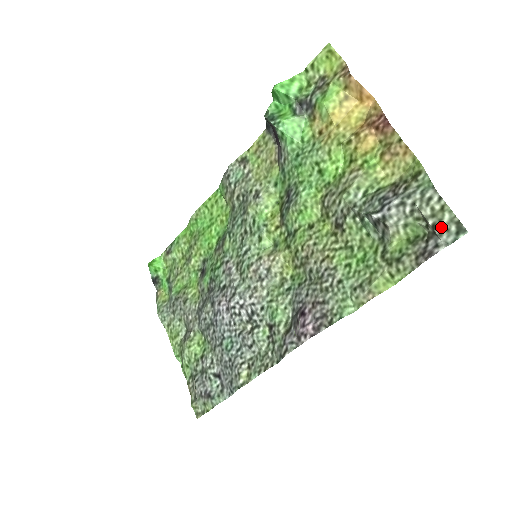
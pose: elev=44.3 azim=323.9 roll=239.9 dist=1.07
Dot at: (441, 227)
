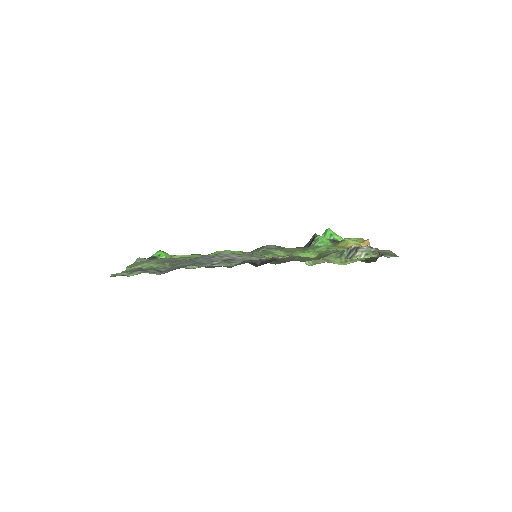
Dot at: (387, 254)
